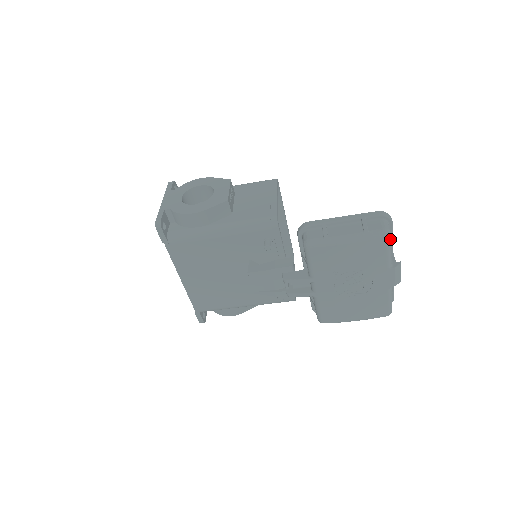
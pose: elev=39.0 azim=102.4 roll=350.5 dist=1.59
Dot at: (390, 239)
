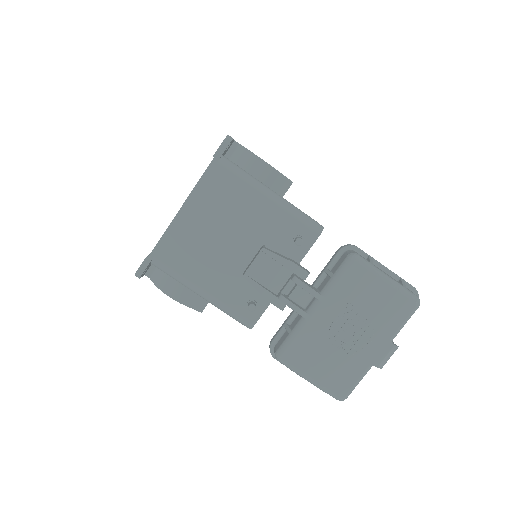
Dot at: occluded
